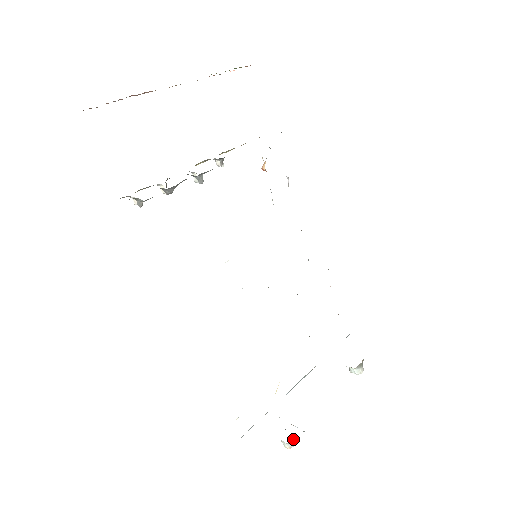
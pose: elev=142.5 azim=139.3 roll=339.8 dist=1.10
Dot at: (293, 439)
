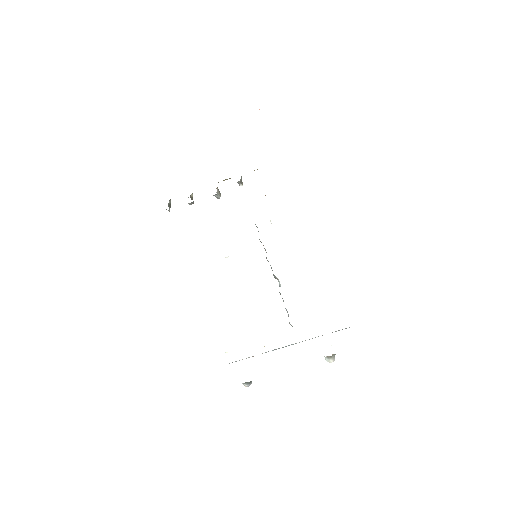
Dot at: (248, 383)
